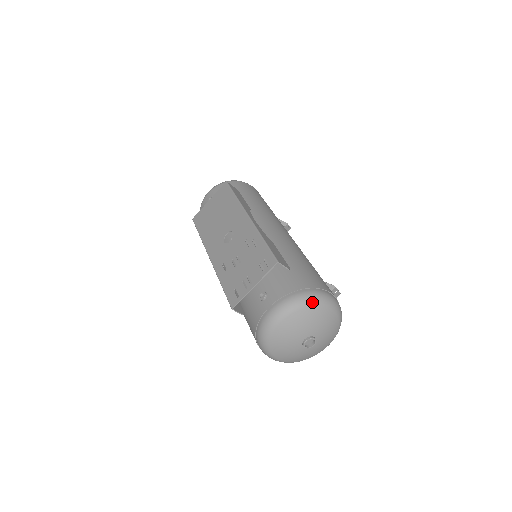
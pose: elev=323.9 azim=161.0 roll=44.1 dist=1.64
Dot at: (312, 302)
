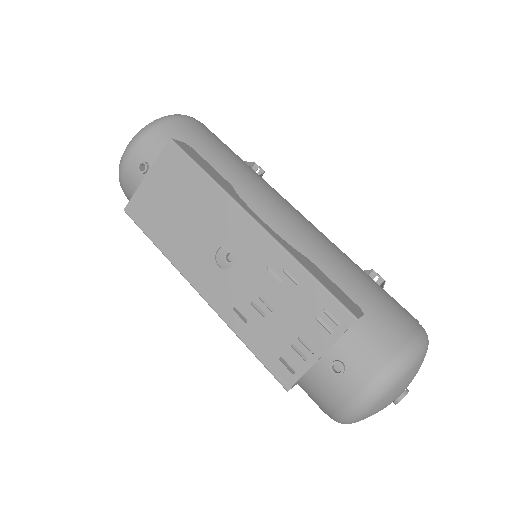
Dot at: (415, 361)
